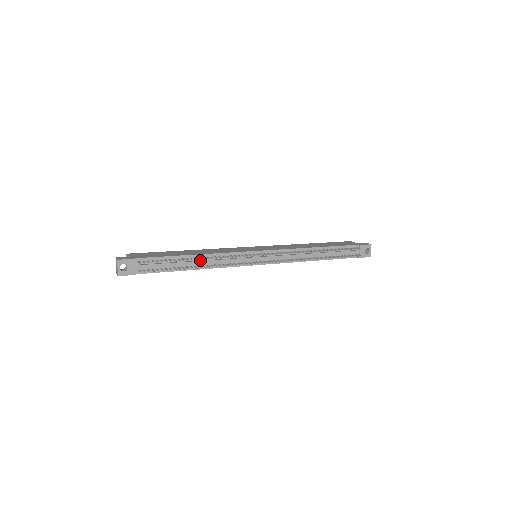
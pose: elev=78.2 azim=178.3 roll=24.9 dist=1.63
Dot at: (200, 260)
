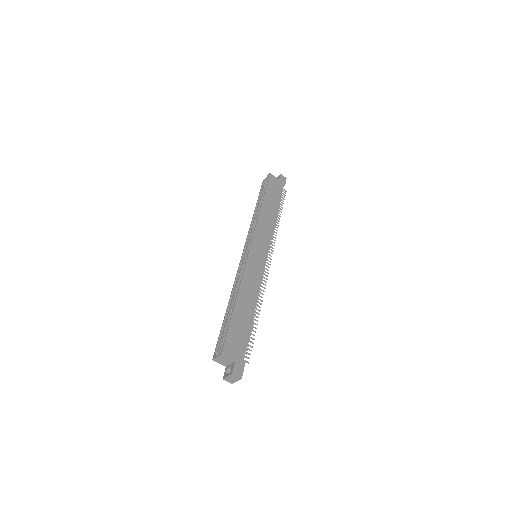
Dot at: occluded
